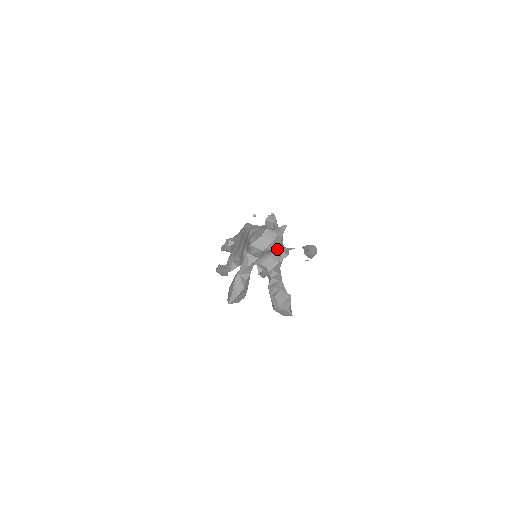
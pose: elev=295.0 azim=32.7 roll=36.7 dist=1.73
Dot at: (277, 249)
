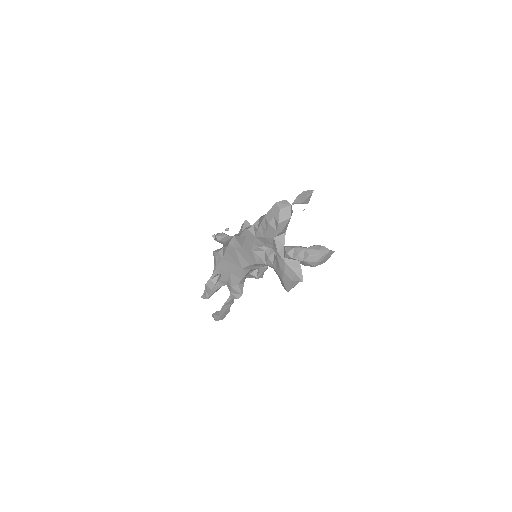
Dot at: occluded
